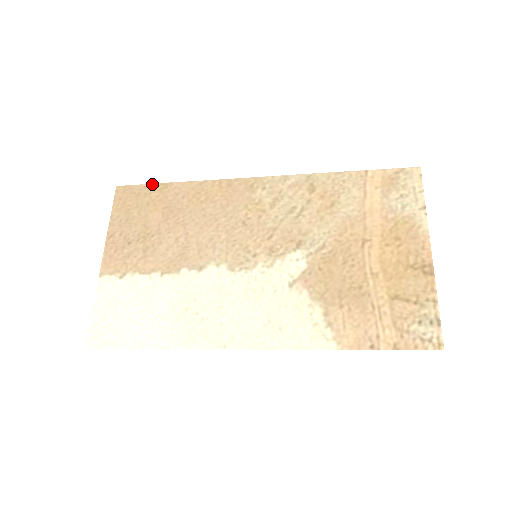
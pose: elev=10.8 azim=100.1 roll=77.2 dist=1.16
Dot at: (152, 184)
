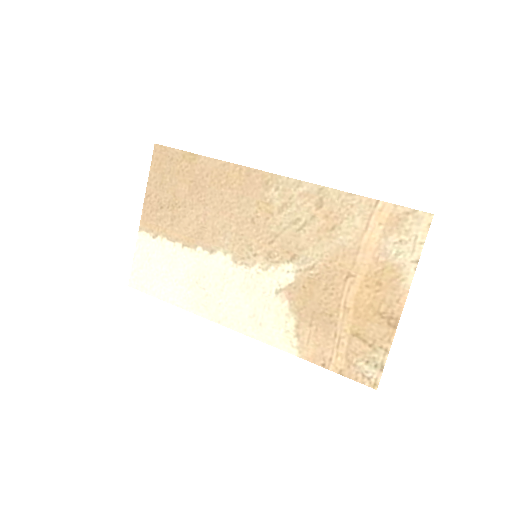
Dot at: (183, 151)
